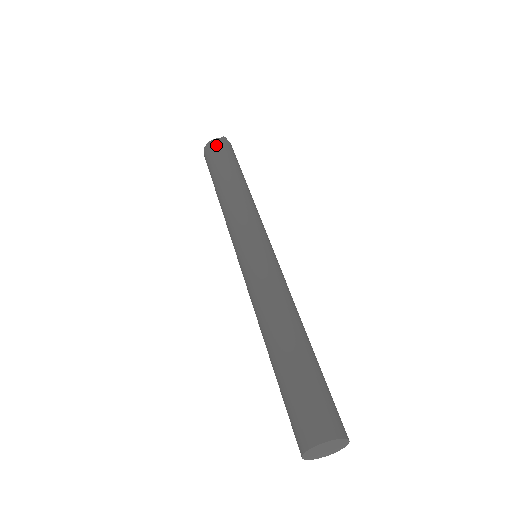
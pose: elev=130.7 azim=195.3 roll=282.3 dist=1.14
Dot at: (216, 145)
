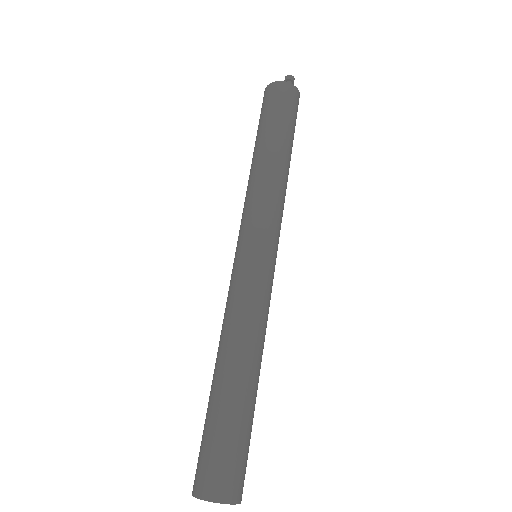
Dot at: (269, 93)
